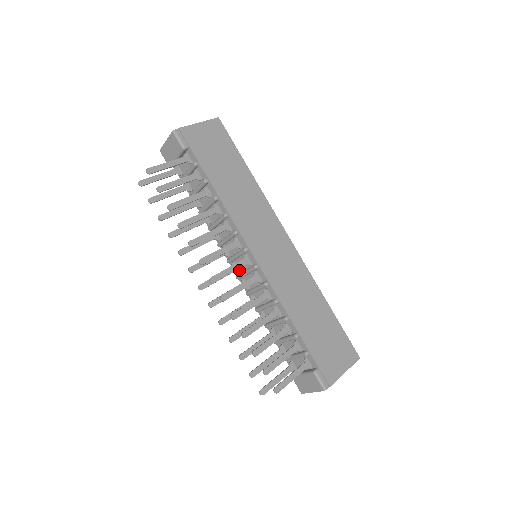
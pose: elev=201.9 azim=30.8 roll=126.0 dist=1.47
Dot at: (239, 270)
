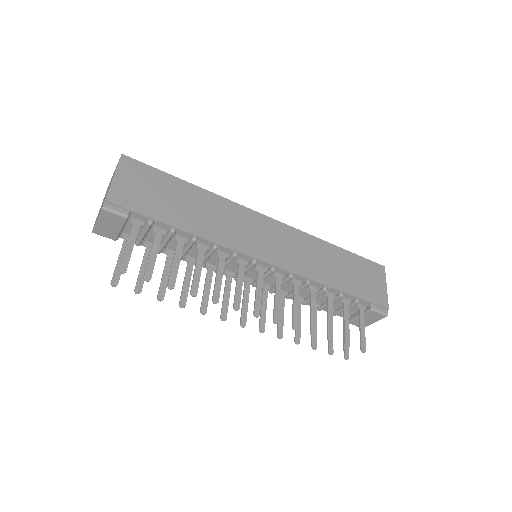
Dot at: (252, 279)
